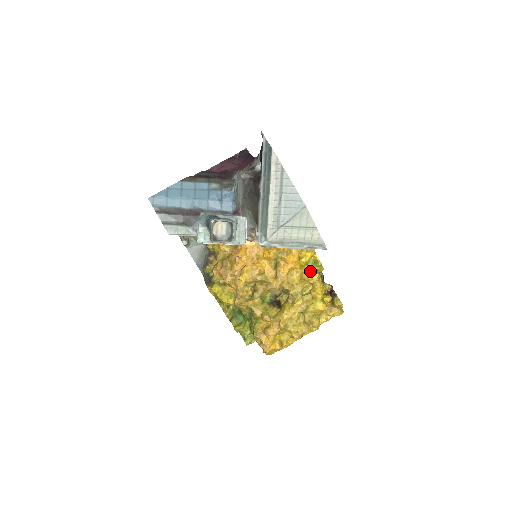
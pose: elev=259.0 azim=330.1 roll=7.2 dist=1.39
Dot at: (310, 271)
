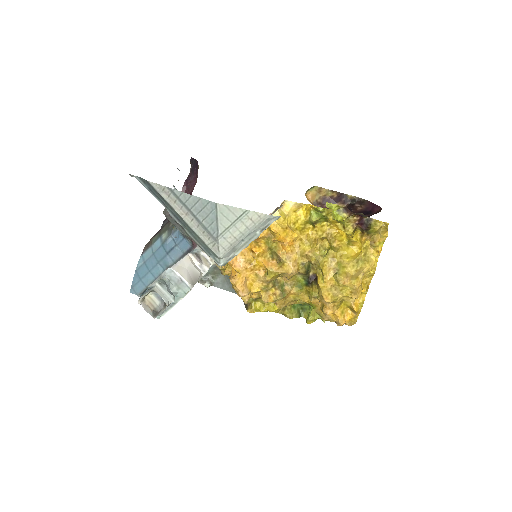
Dot at: (316, 226)
